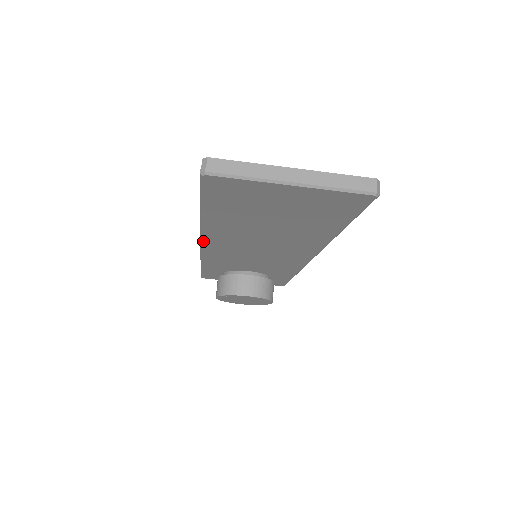
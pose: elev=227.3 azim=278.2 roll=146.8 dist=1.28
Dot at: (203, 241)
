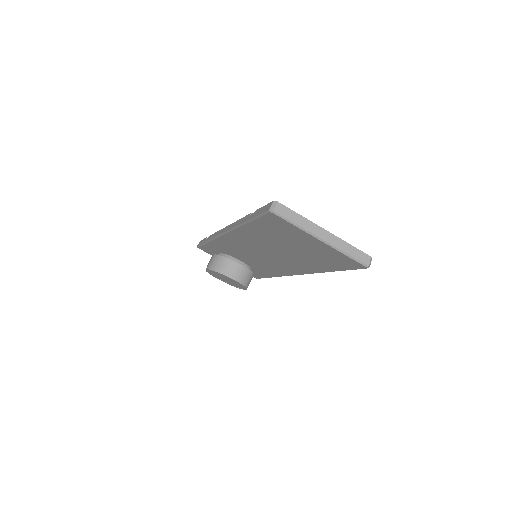
Dot at: (228, 233)
